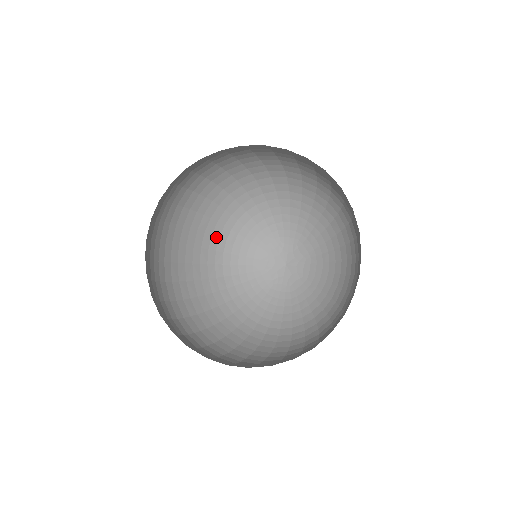
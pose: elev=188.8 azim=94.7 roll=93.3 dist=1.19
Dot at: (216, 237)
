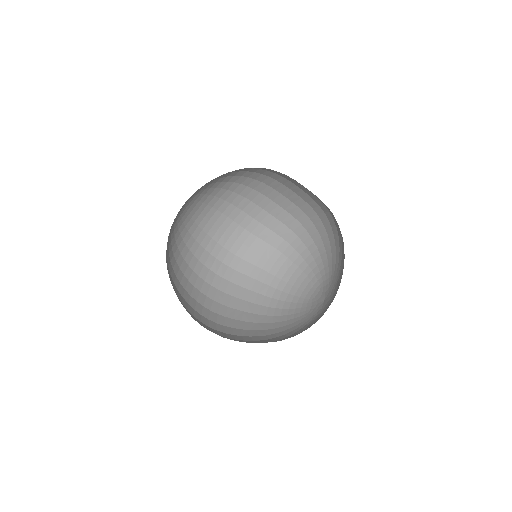
Dot at: (269, 297)
